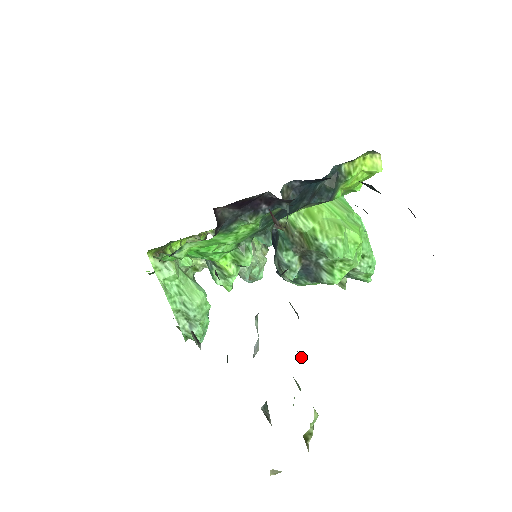
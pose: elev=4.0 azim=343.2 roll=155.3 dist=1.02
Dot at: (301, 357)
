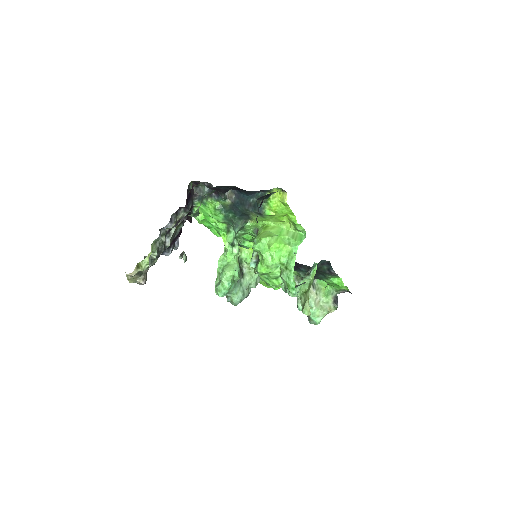
Dot at: (160, 236)
